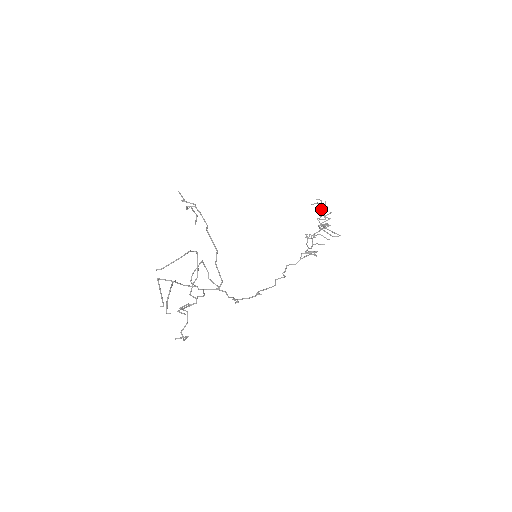
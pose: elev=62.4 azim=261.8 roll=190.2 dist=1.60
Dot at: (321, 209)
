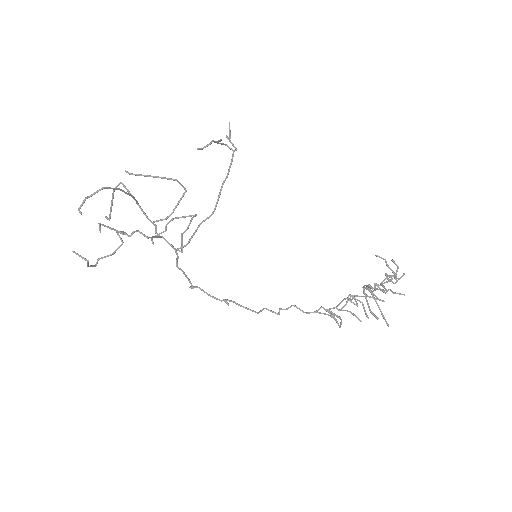
Dot at: (388, 275)
